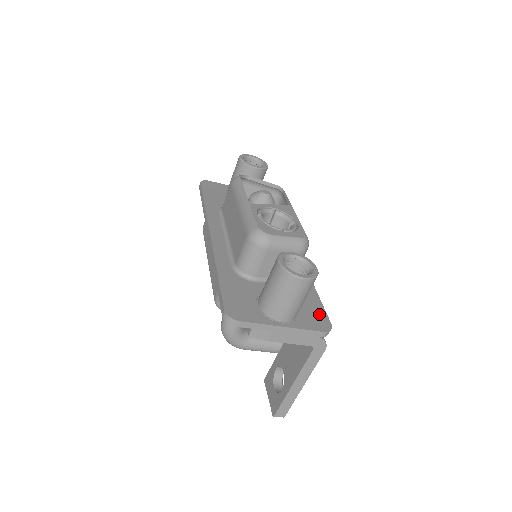
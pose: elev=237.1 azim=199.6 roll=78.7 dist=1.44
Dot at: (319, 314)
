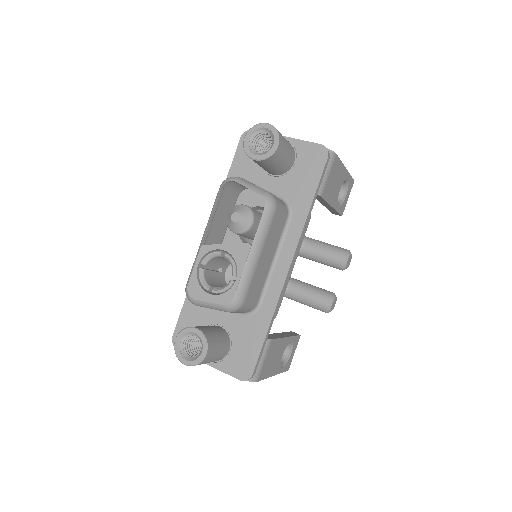
Dot at: (249, 360)
